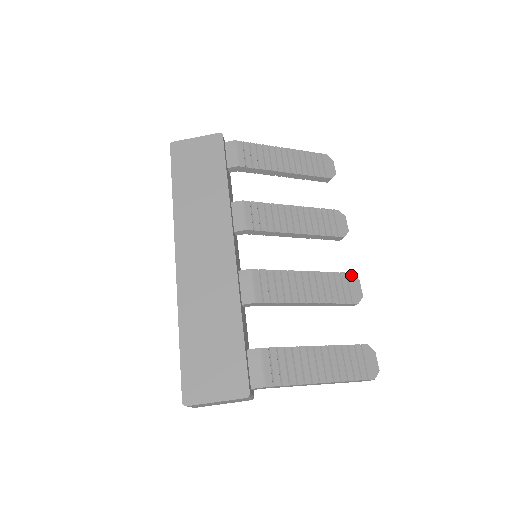
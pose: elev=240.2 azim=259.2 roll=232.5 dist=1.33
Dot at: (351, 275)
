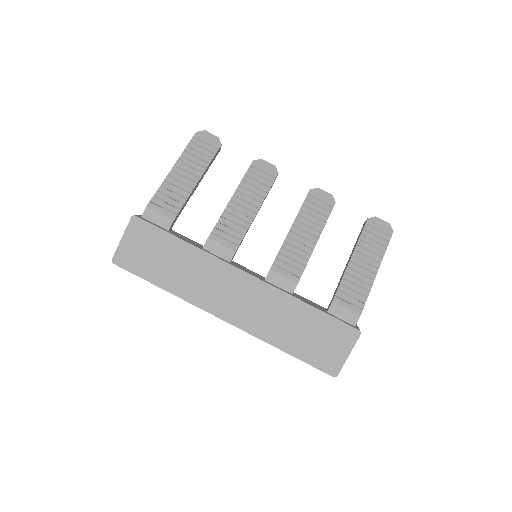
Dot at: (311, 192)
